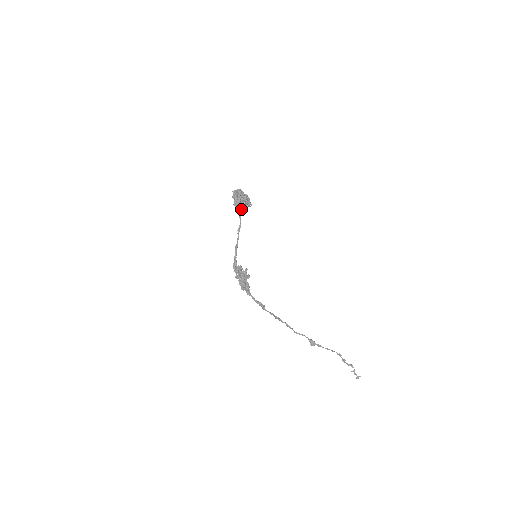
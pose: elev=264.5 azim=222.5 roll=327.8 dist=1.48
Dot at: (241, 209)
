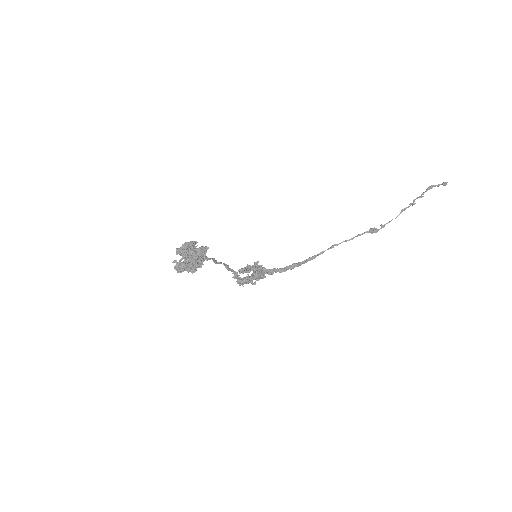
Dot at: occluded
